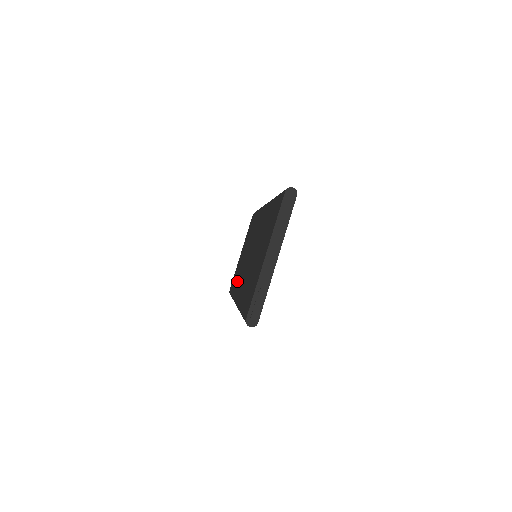
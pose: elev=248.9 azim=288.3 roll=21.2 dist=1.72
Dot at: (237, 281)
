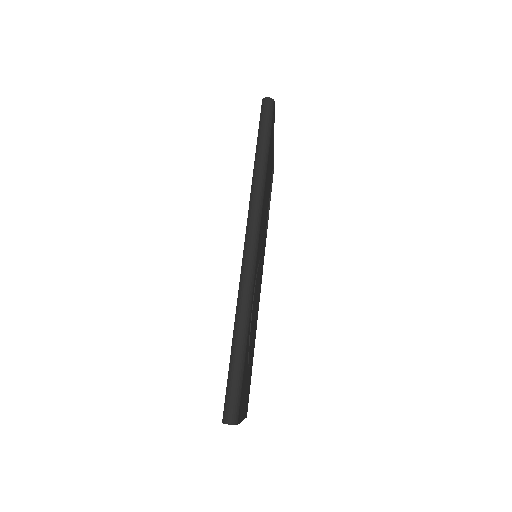
Dot at: occluded
